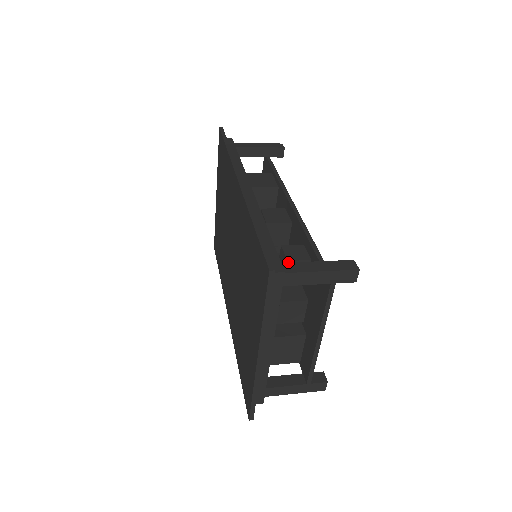
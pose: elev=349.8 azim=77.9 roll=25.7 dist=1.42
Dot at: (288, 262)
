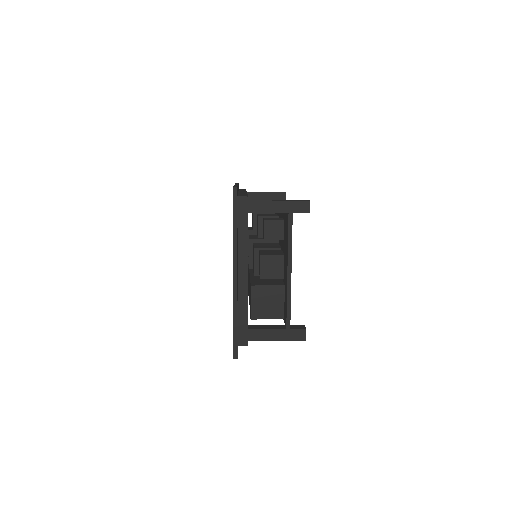
Dot at: (265, 221)
